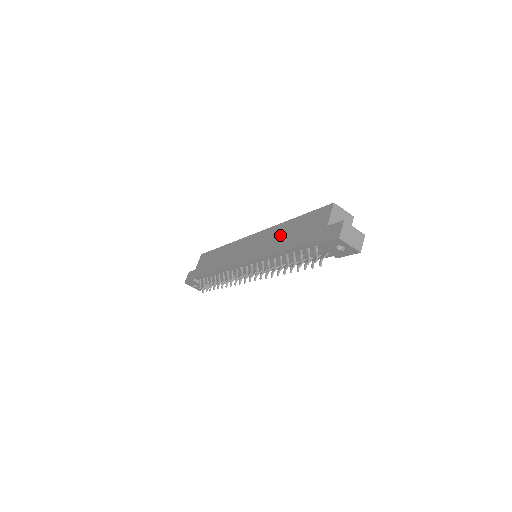
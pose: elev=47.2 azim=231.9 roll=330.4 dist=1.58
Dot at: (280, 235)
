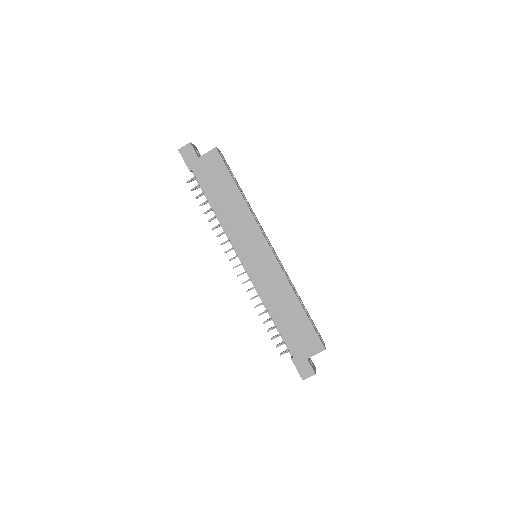
Dot at: (283, 301)
